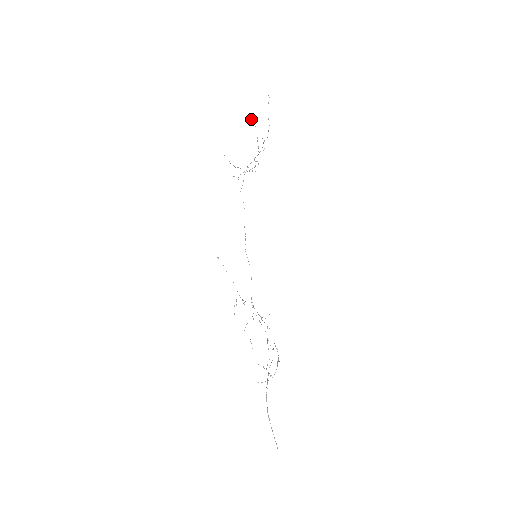
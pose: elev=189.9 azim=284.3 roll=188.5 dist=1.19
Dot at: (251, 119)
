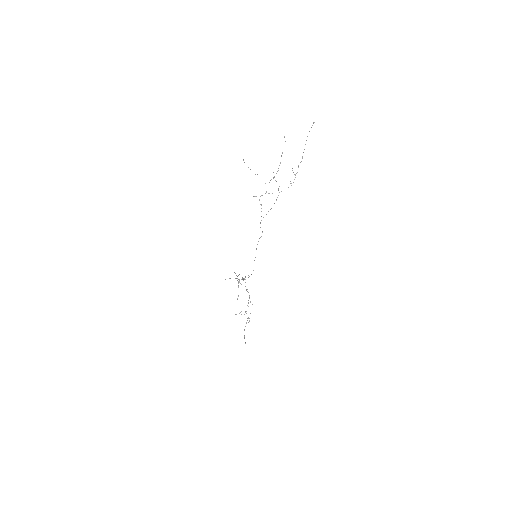
Dot at: occluded
